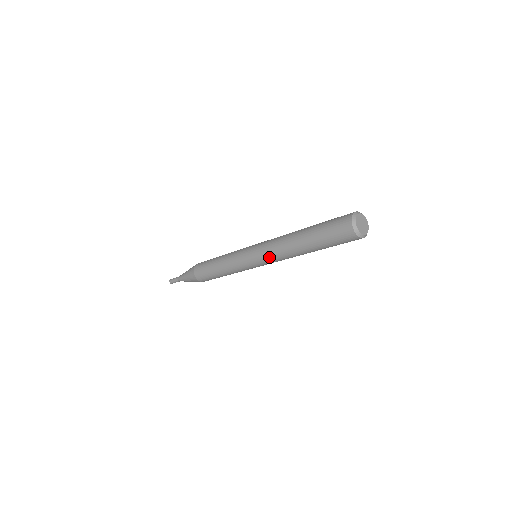
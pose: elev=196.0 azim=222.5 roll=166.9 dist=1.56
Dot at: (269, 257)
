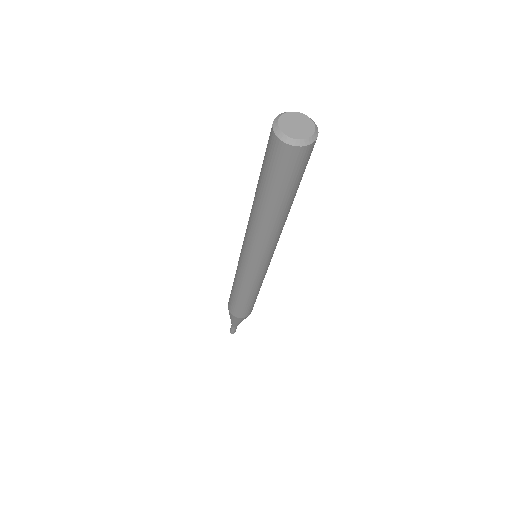
Dot at: (256, 249)
